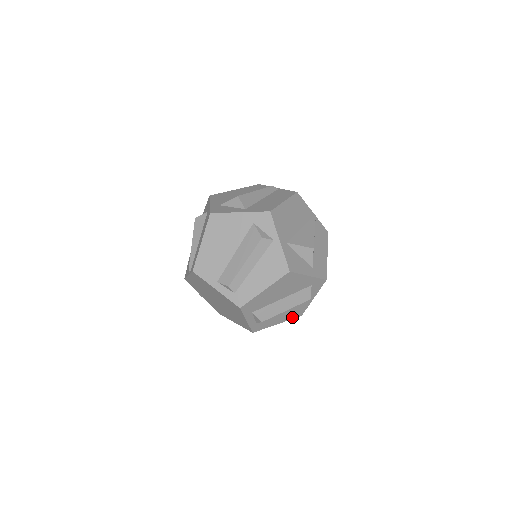
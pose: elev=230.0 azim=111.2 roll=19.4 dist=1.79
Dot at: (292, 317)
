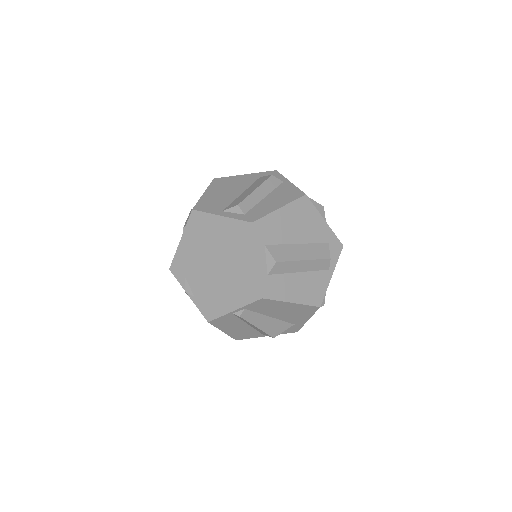
Dot at: (309, 301)
